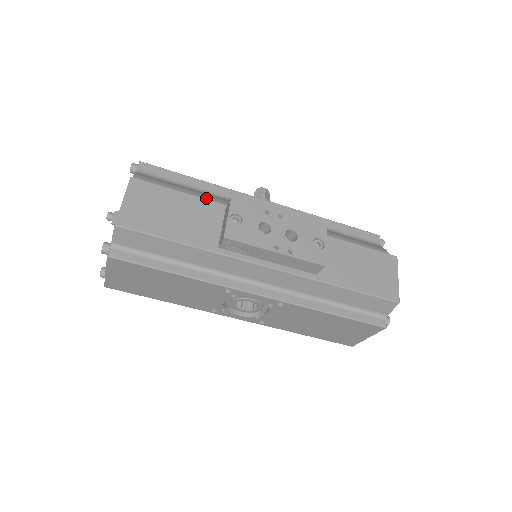
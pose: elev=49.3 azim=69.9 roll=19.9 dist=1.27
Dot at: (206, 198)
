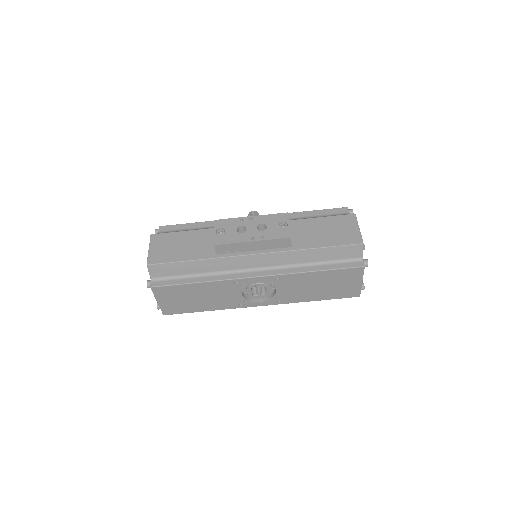
Dot at: occluded
